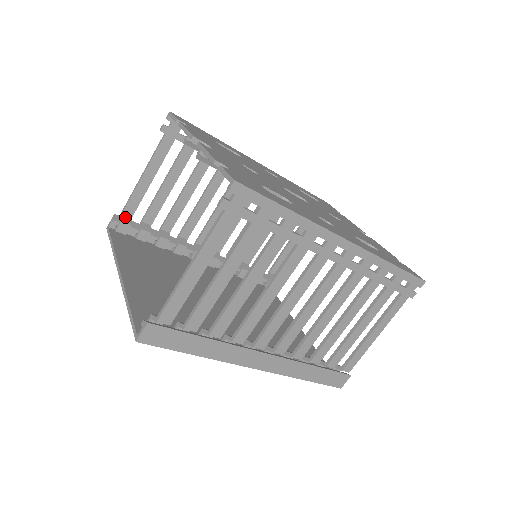
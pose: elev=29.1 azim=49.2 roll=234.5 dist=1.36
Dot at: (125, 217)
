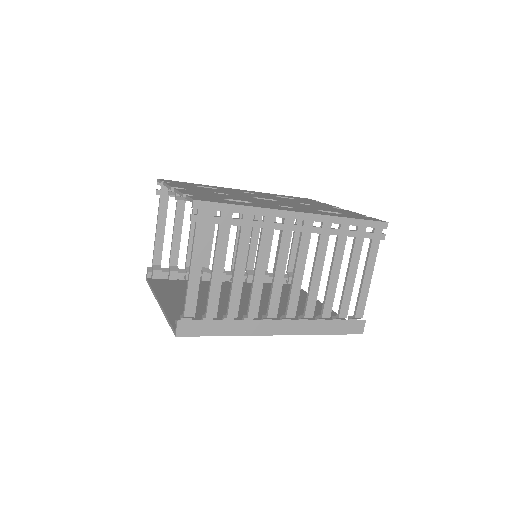
Dot at: (155, 266)
